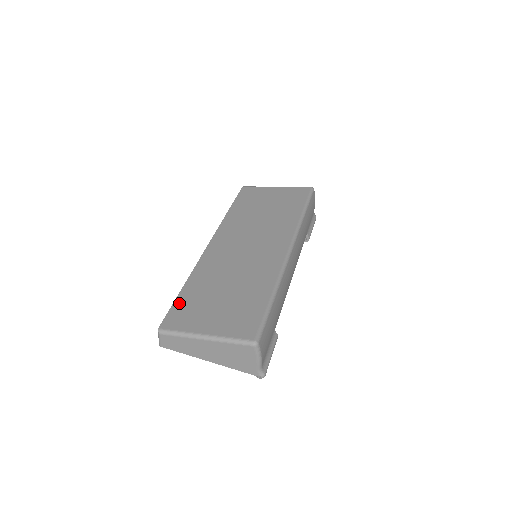
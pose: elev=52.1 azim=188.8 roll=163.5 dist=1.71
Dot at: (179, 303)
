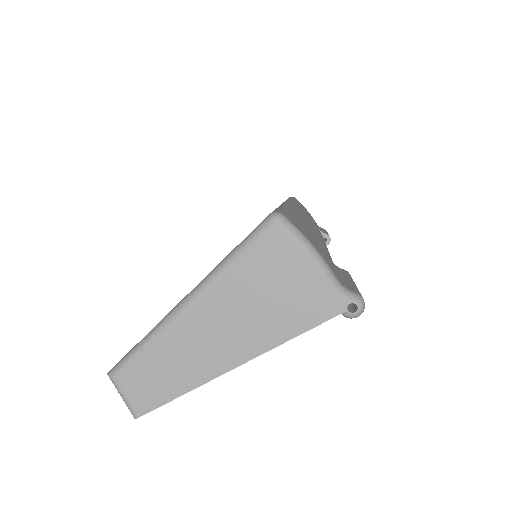
Dot at: occluded
